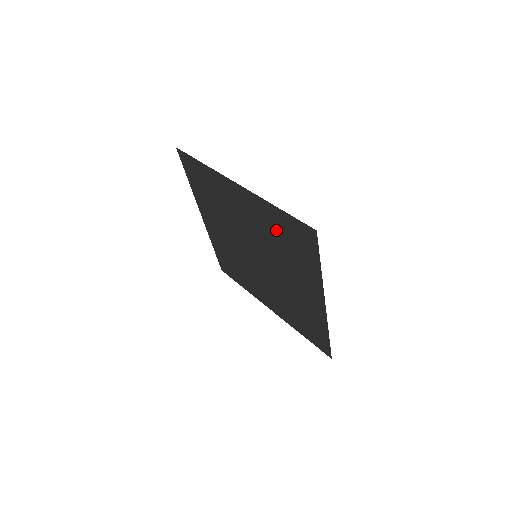
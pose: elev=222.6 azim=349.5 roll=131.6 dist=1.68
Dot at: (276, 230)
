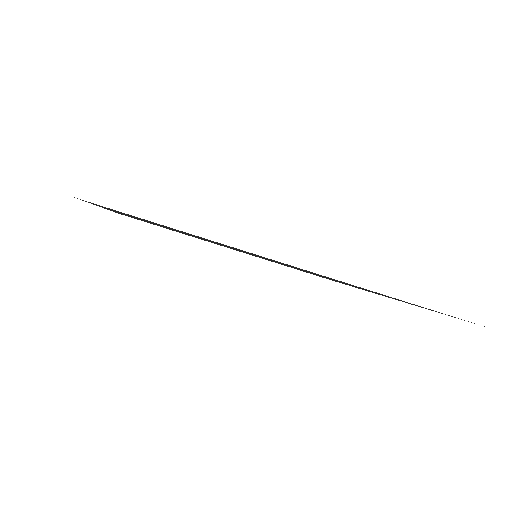
Dot at: occluded
